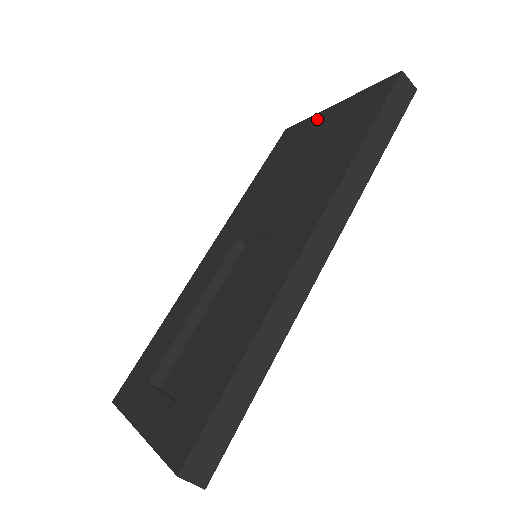
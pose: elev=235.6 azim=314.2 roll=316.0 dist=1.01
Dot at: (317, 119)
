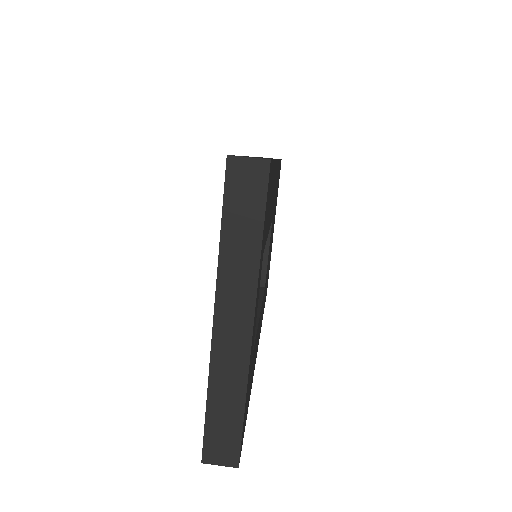
Dot at: occluded
